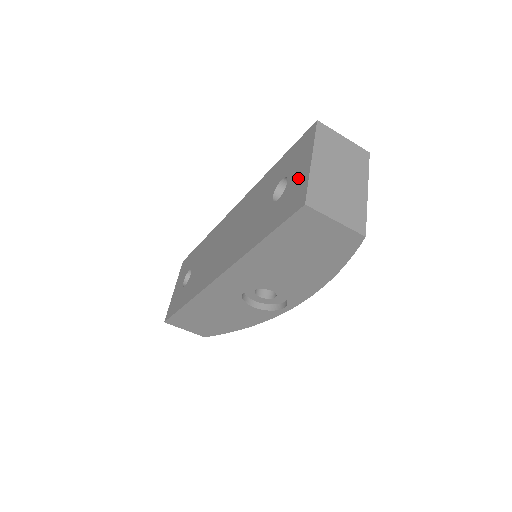
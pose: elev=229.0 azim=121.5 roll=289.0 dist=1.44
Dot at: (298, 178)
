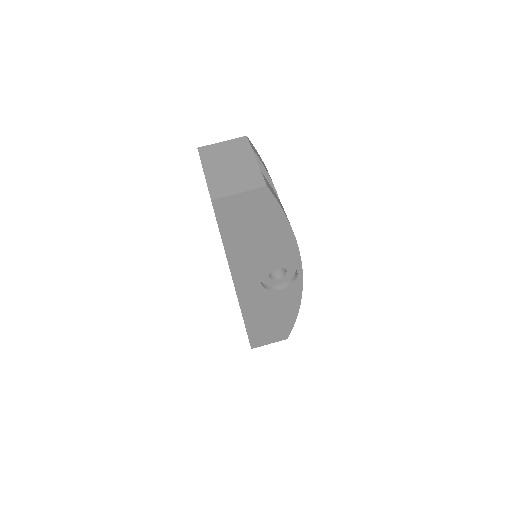
Dot at: occluded
